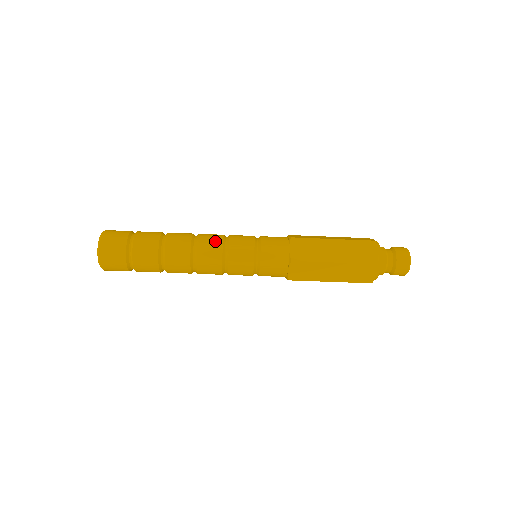
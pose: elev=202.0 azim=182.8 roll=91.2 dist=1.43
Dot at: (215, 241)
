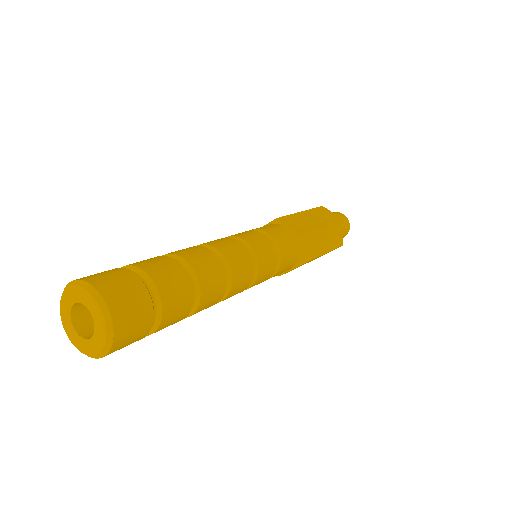
Dot at: (246, 262)
